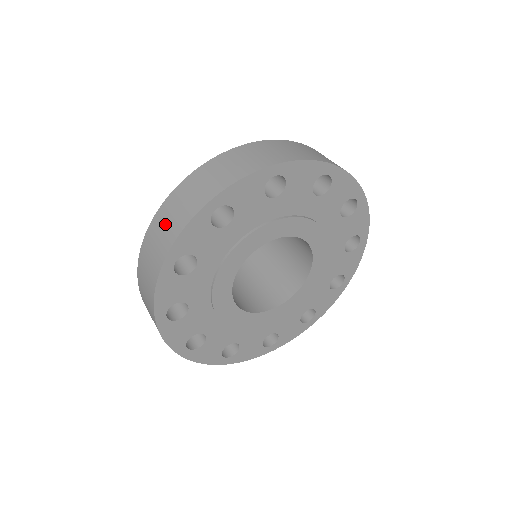
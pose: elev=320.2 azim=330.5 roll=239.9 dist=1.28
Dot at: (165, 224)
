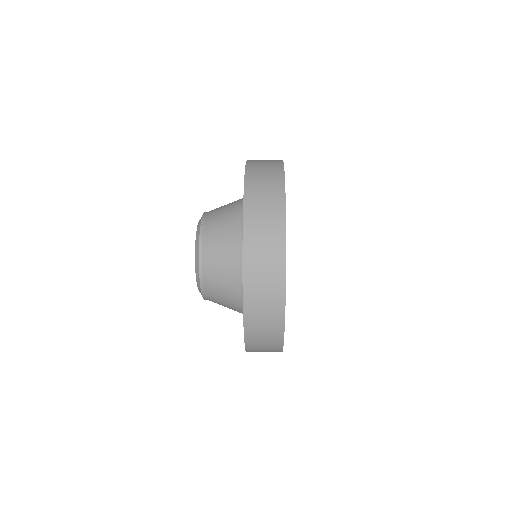
Dot at: occluded
